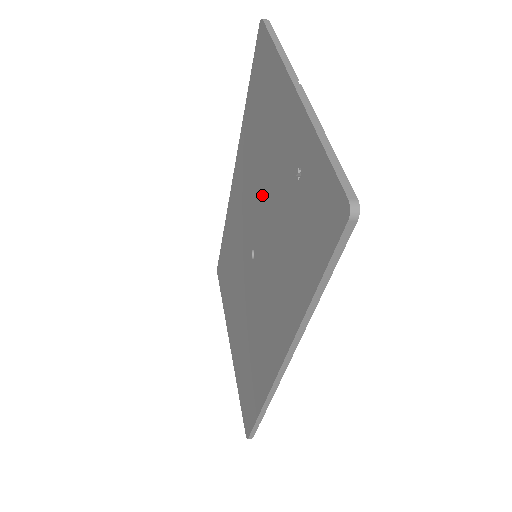
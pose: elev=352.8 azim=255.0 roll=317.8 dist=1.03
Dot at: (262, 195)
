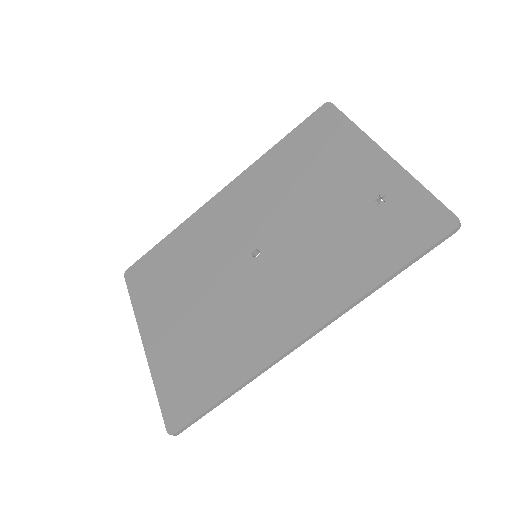
Dot at: (297, 209)
